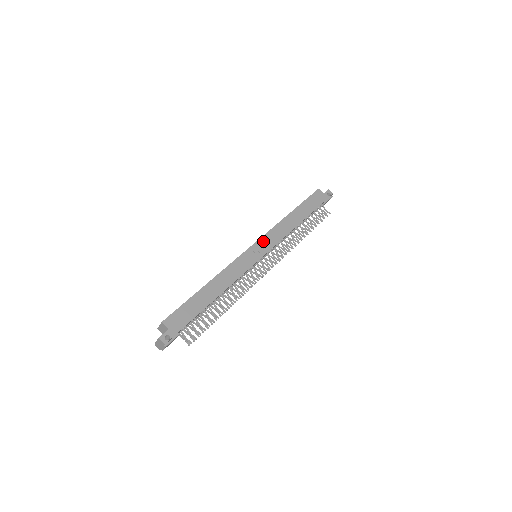
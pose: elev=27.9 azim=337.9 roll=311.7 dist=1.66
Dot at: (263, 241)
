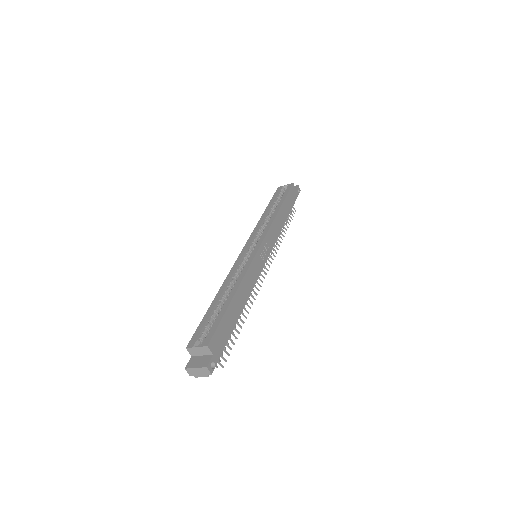
Dot at: (266, 241)
